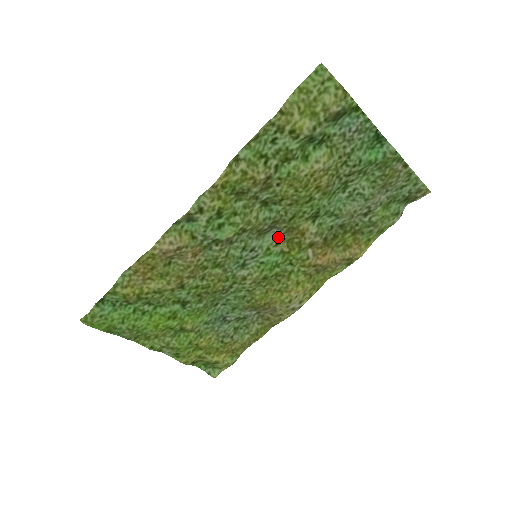
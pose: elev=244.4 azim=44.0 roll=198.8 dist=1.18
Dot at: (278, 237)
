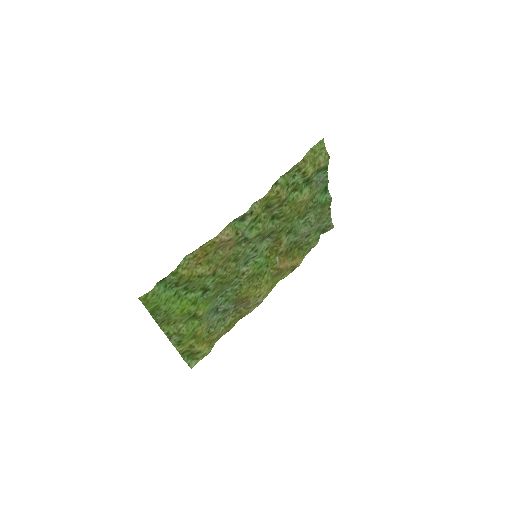
Dot at: (268, 244)
